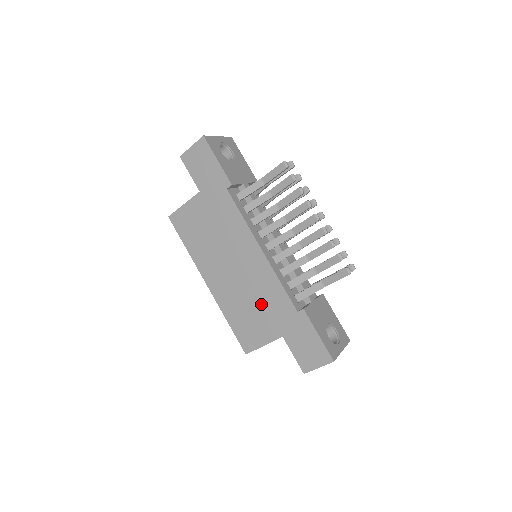
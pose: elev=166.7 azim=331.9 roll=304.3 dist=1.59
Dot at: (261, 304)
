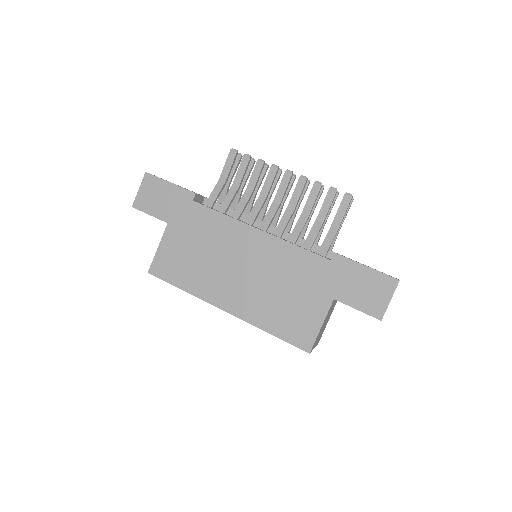
Dot at: (291, 283)
